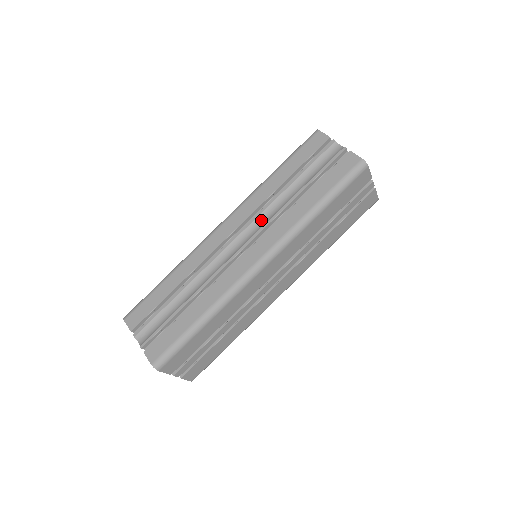
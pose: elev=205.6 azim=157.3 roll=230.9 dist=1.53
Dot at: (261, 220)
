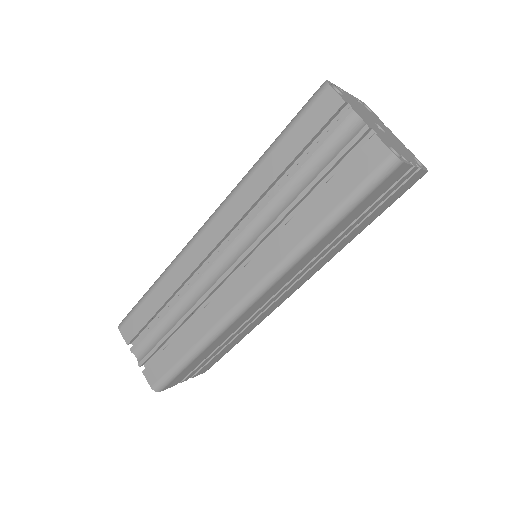
Dot at: (251, 232)
